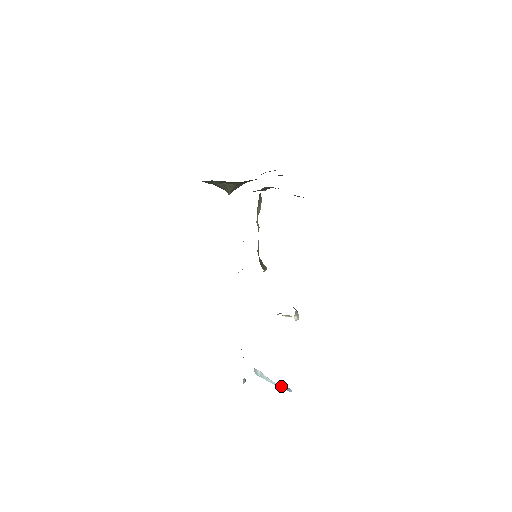
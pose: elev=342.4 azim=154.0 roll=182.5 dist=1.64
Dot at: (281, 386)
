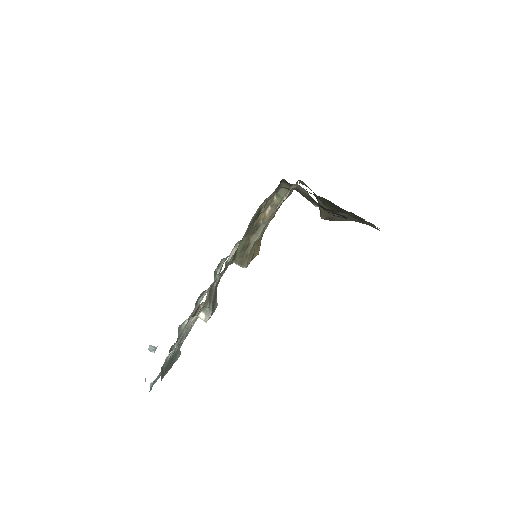
Dot at: occluded
